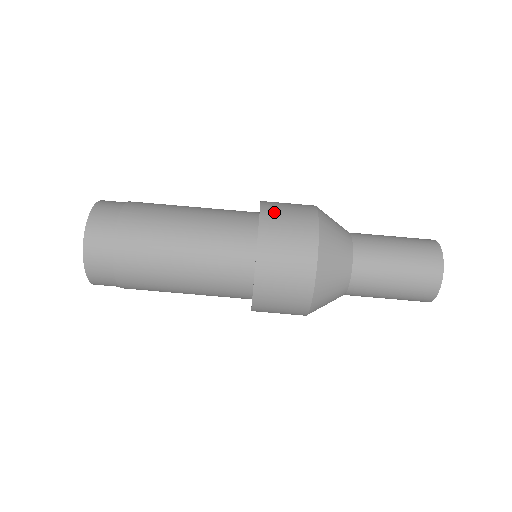
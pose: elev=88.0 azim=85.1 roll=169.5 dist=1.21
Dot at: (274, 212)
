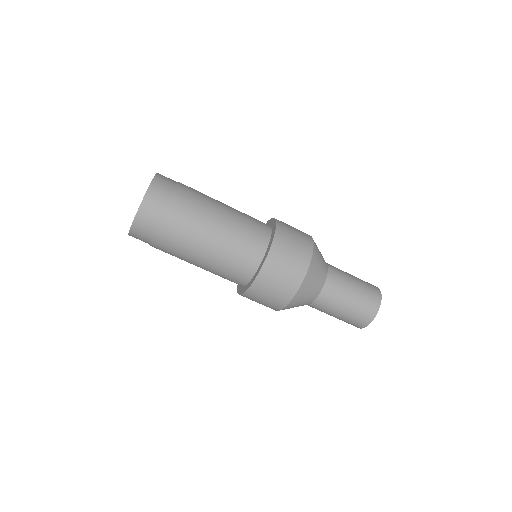
Dot at: (283, 222)
